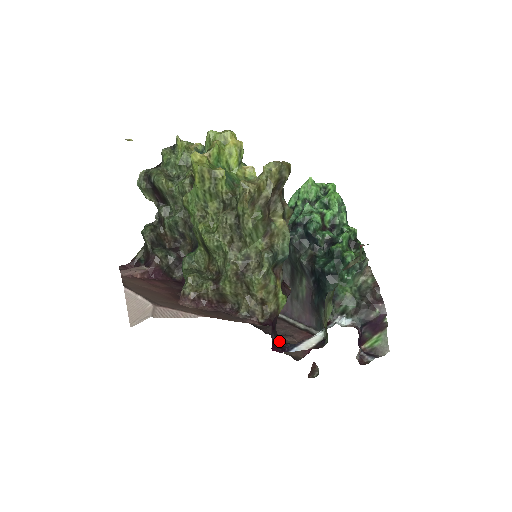
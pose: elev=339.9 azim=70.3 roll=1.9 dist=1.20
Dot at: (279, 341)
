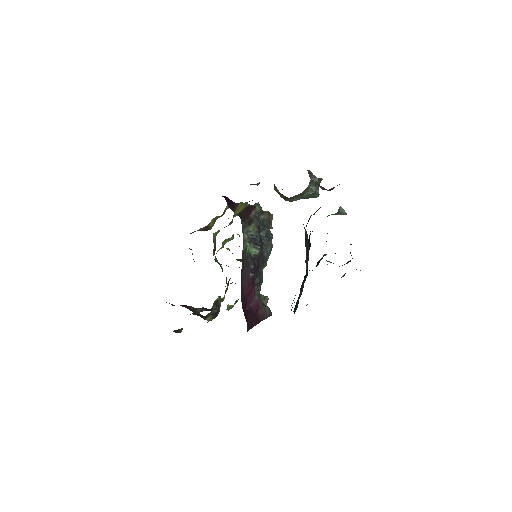
Dot at: occluded
